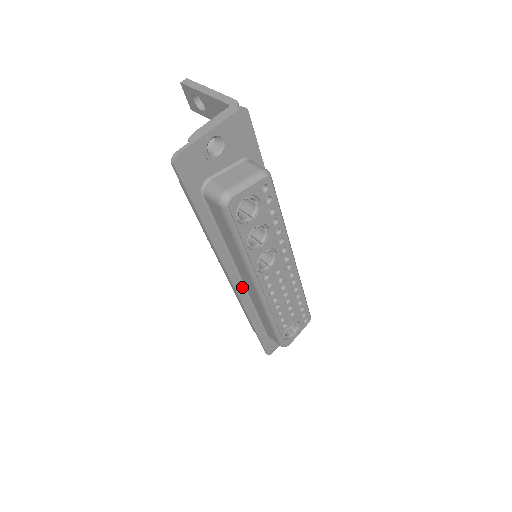
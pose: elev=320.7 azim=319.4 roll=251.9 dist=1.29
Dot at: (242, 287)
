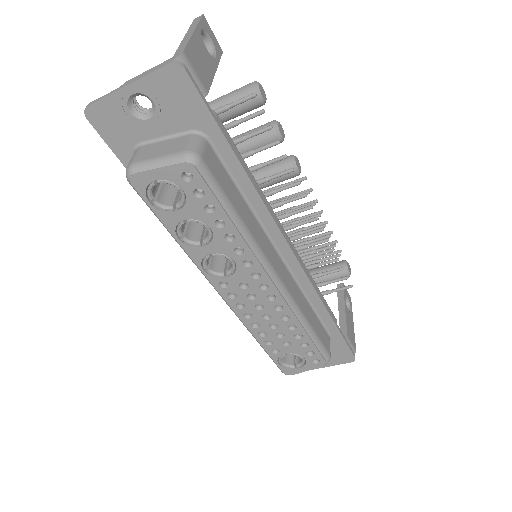
Dot at: occluded
